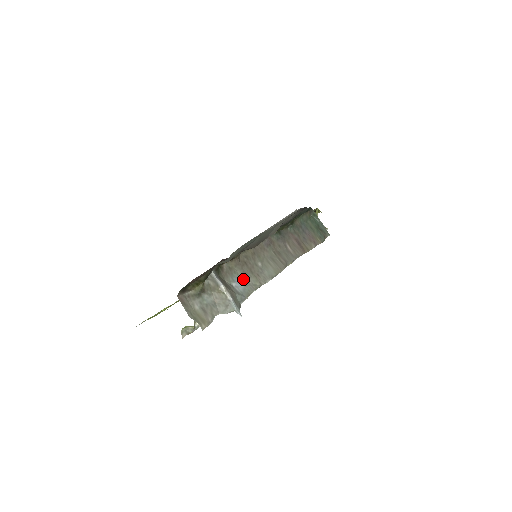
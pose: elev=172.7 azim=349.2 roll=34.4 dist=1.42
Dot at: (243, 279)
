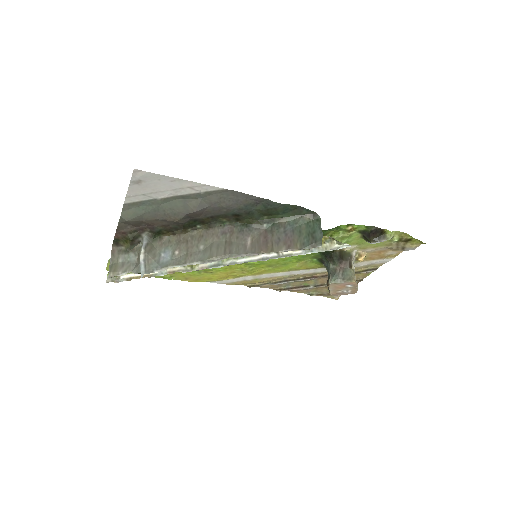
Dot at: (174, 253)
